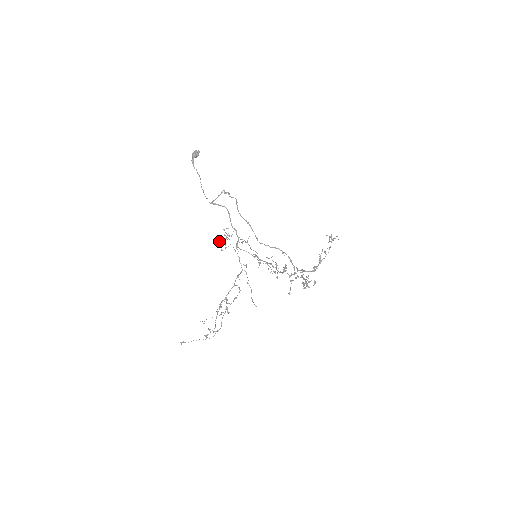
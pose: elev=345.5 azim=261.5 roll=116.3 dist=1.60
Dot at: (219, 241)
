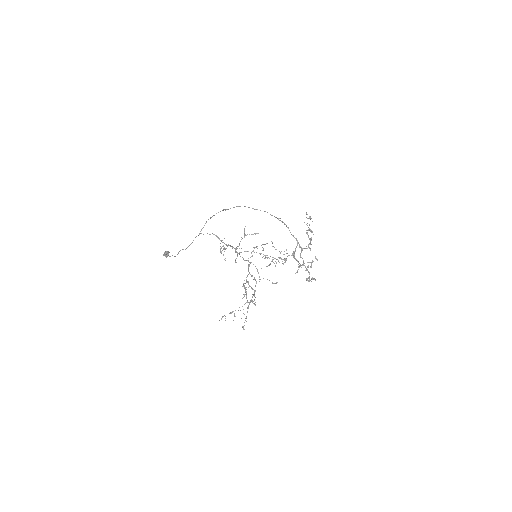
Dot at: occluded
